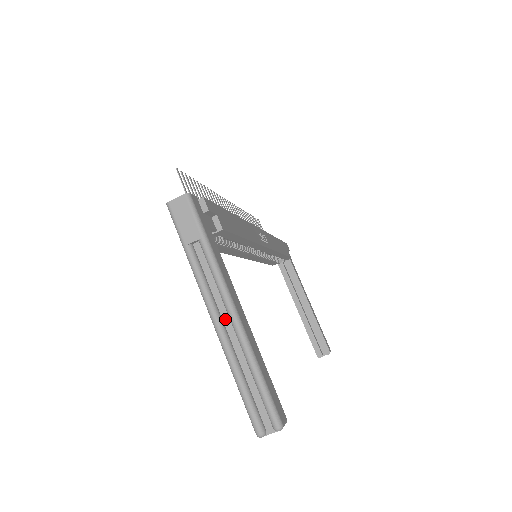
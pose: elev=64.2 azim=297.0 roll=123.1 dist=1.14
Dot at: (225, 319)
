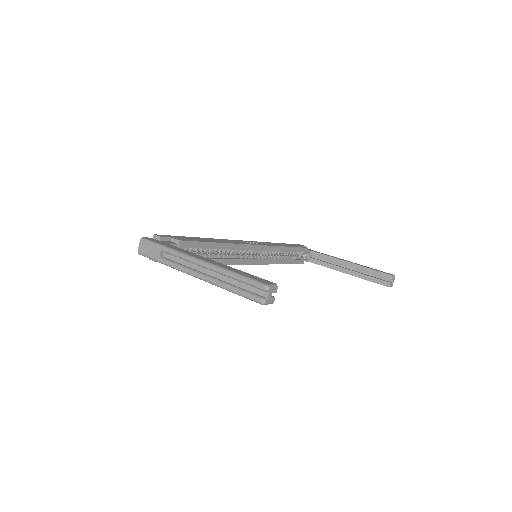
Dot at: (202, 271)
